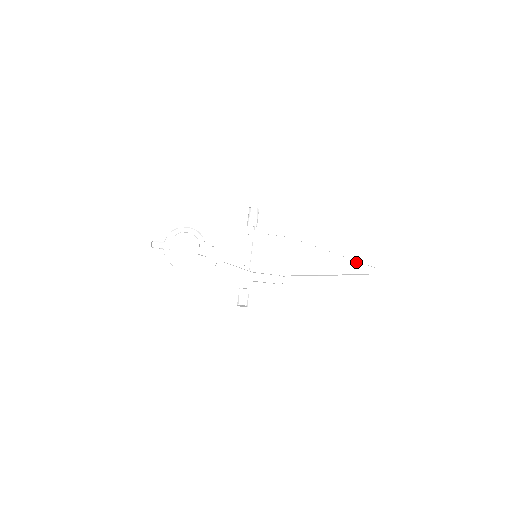
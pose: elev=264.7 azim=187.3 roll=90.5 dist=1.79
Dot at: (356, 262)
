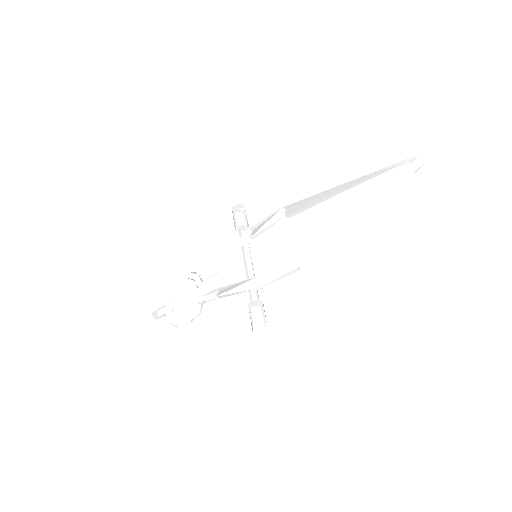
Dot at: (382, 171)
